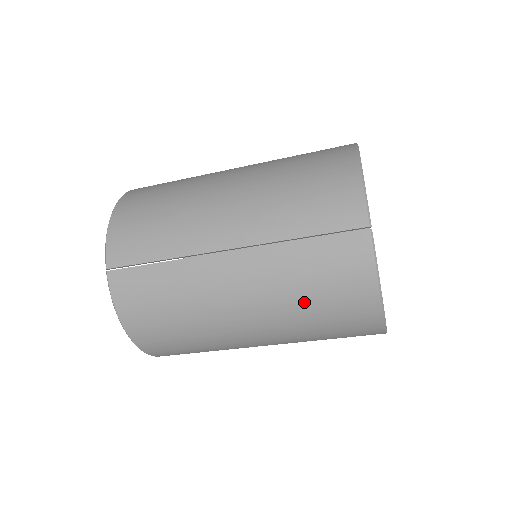
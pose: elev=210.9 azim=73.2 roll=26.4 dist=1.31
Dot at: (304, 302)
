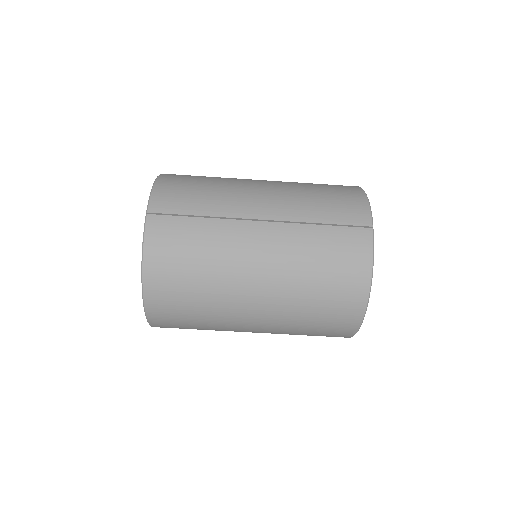
Dot at: (312, 275)
